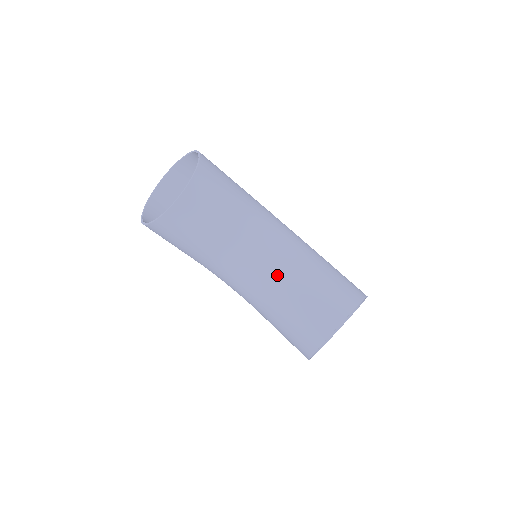
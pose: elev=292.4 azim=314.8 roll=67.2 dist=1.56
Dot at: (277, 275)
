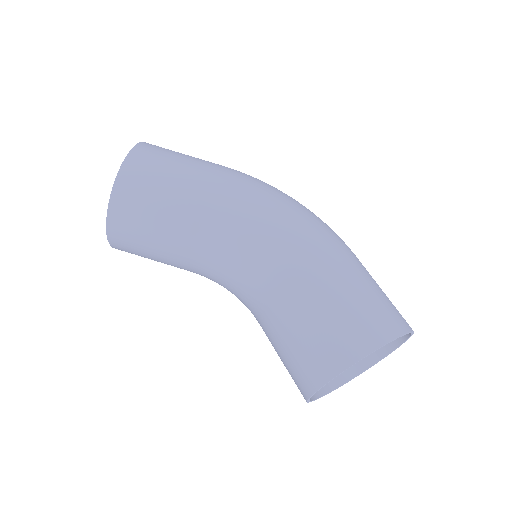
Dot at: (252, 304)
